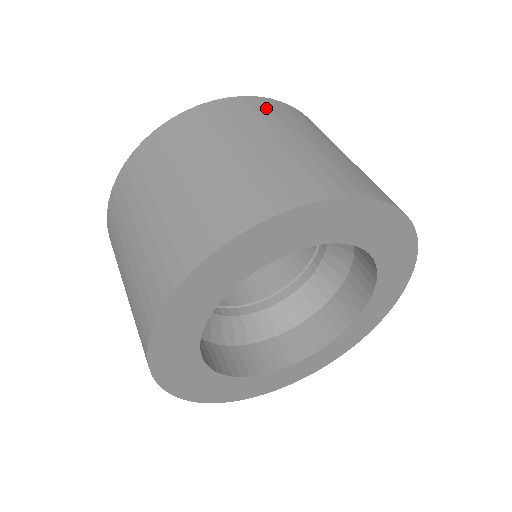
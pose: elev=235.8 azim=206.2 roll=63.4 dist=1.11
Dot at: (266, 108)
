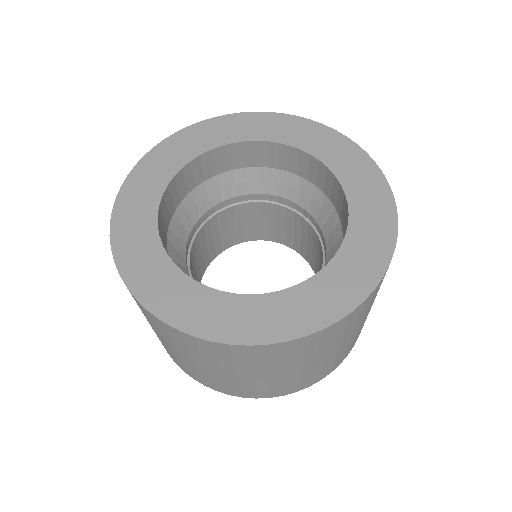
Dot at: occluded
